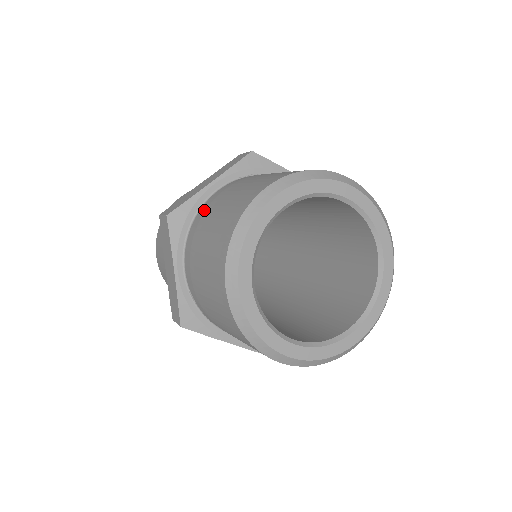
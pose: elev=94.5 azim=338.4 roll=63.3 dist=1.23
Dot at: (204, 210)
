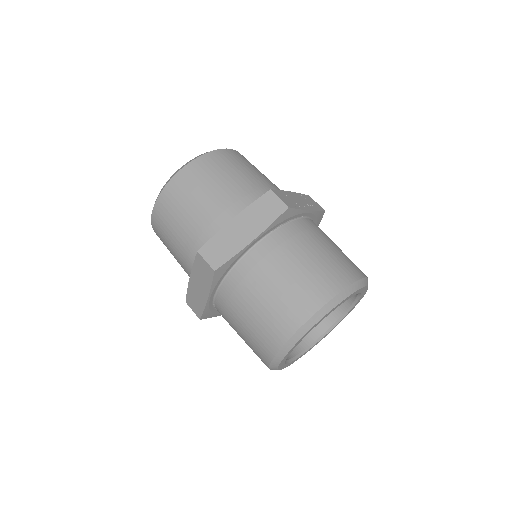
Dot at: (247, 270)
